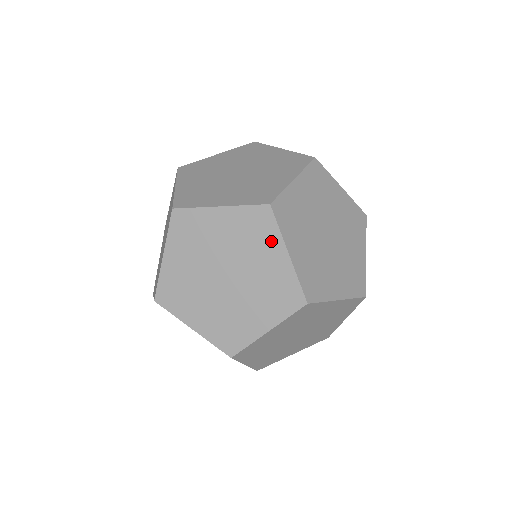
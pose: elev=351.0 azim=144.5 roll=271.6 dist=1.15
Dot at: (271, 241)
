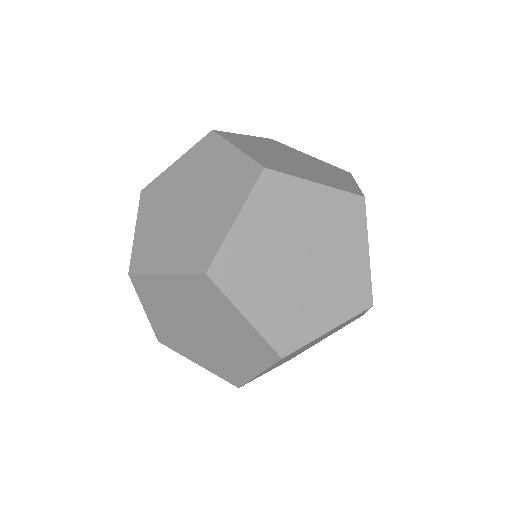
Dot at: (344, 176)
